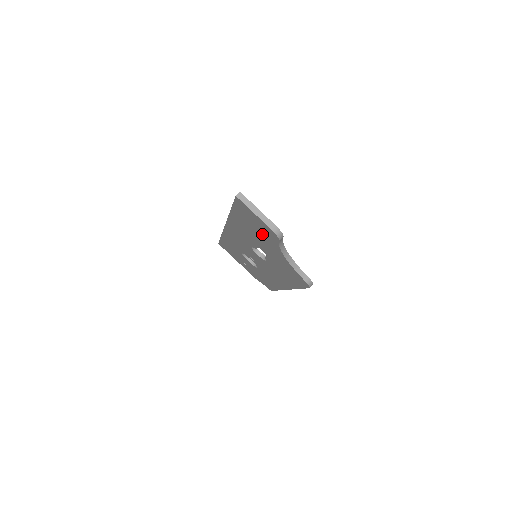
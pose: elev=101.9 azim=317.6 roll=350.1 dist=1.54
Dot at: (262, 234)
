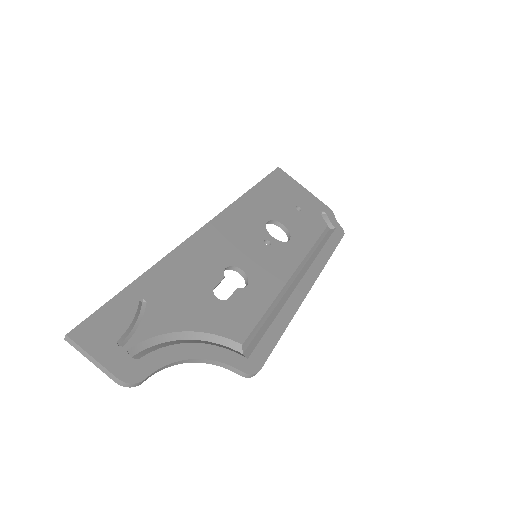
Dot at: (152, 339)
